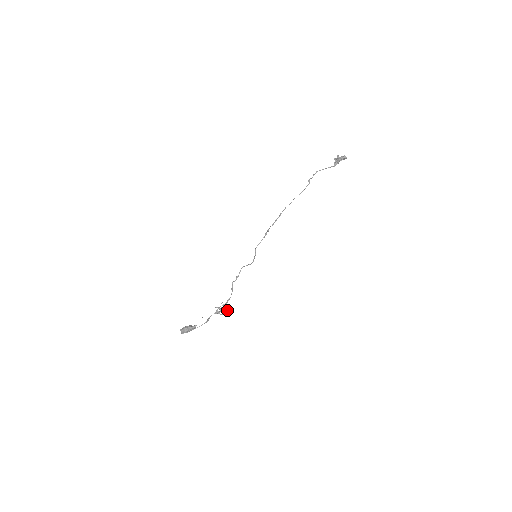
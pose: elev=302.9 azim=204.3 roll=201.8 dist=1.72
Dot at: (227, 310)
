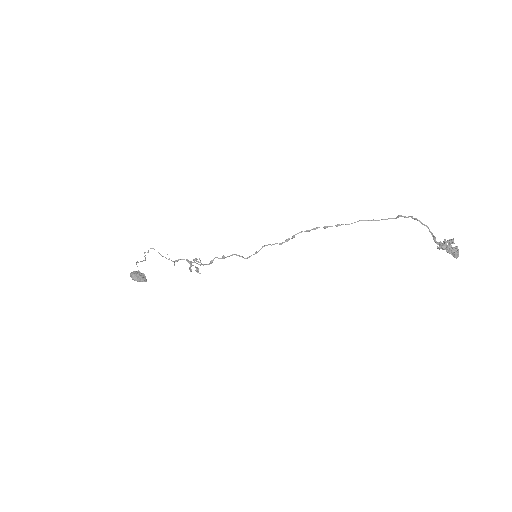
Dot at: (197, 271)
